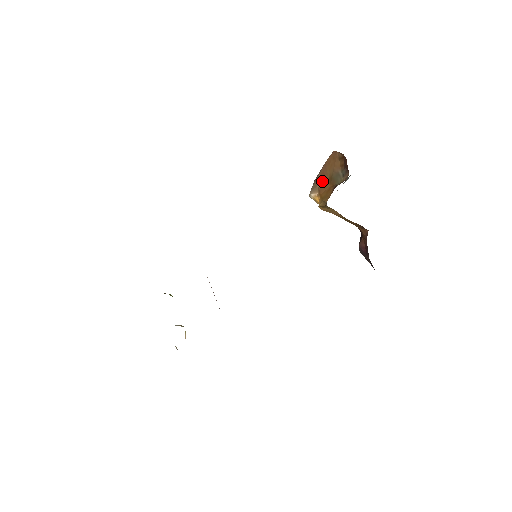
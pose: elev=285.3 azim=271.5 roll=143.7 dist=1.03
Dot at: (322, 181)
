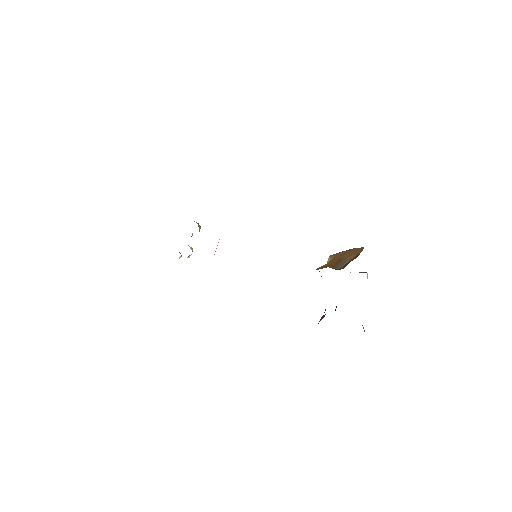
Dot at: (338, 257)
